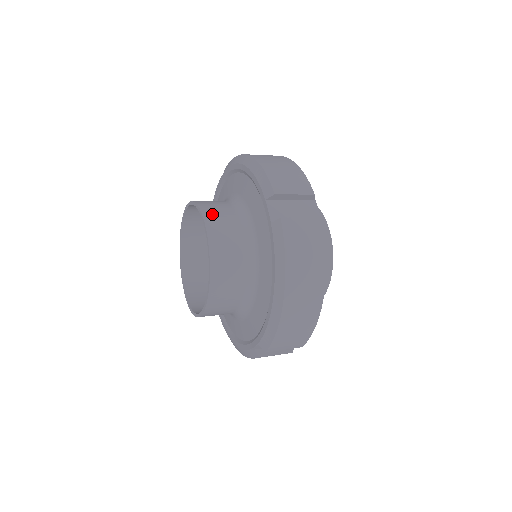
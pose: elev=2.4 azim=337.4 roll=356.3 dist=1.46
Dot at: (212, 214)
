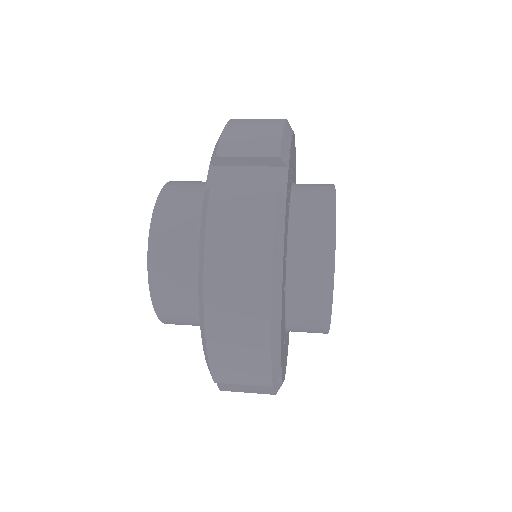
Dot at: (173, 192)
